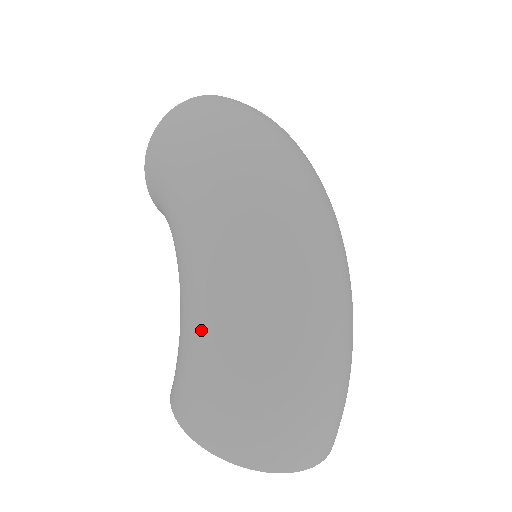
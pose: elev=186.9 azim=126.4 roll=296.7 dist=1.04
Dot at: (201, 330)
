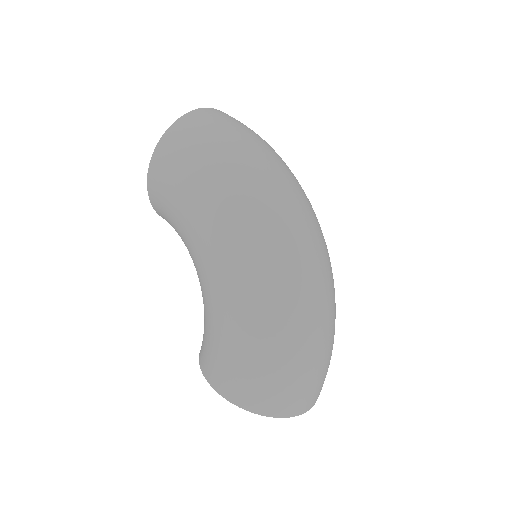
Dot at: (239, 330)
